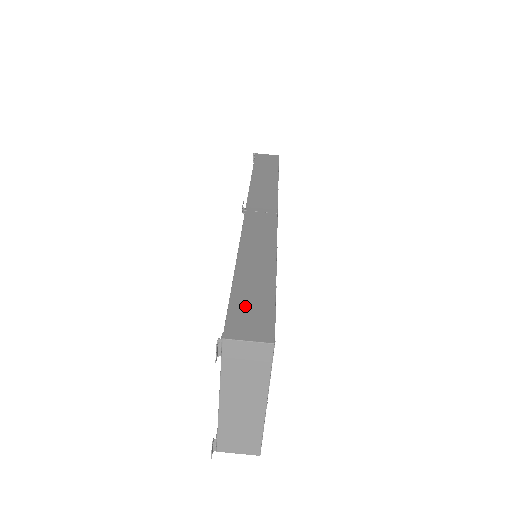
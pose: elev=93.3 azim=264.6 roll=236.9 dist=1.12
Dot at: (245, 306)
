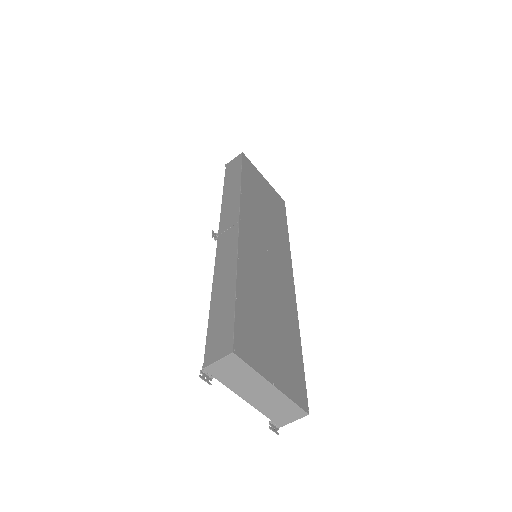
Dot at: (216, 331)
